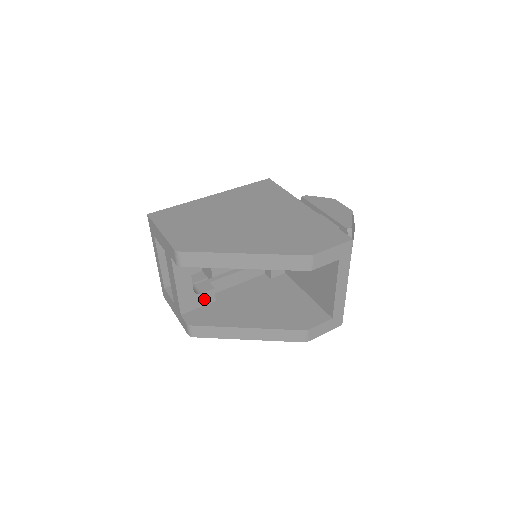
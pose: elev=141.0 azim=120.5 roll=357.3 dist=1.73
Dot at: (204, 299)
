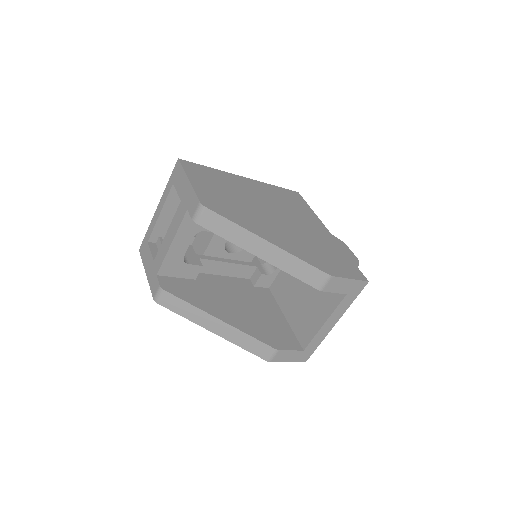
Dot at: (187, 271)
